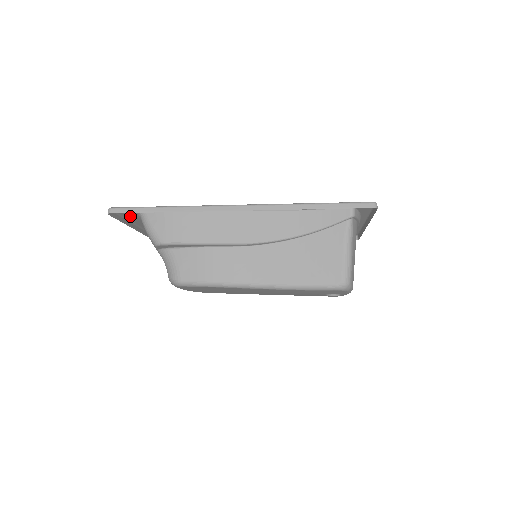
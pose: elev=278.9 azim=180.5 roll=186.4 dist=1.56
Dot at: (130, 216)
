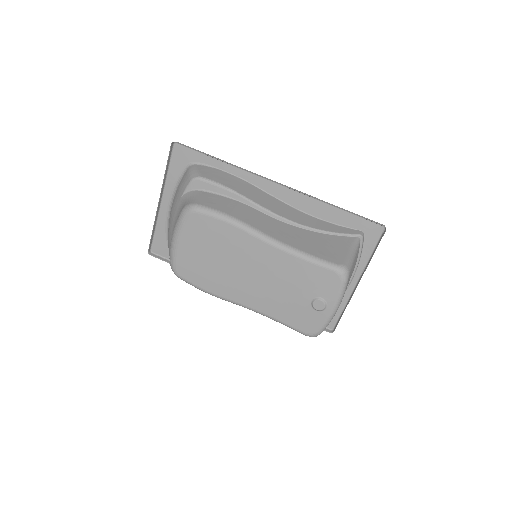
Dot at: (175, 172)
